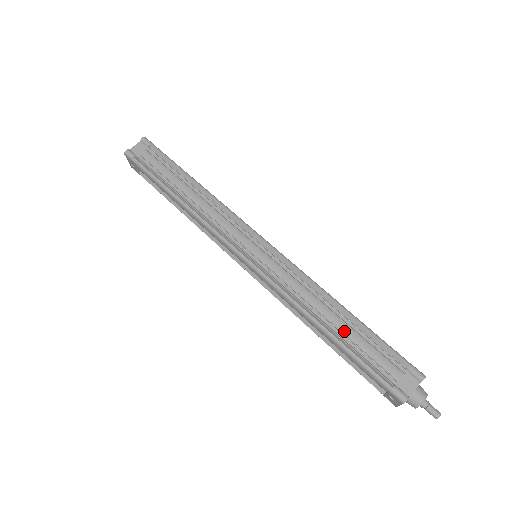
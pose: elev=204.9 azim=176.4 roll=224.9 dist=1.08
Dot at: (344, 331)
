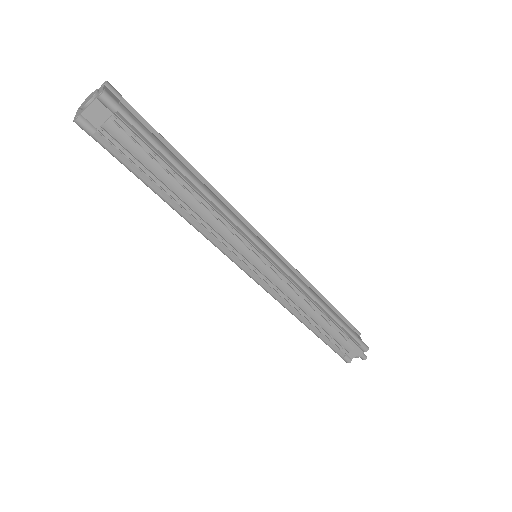
Dot at: (322, 326)
